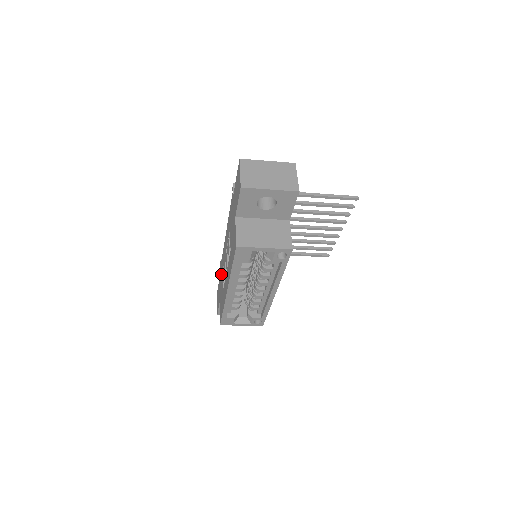
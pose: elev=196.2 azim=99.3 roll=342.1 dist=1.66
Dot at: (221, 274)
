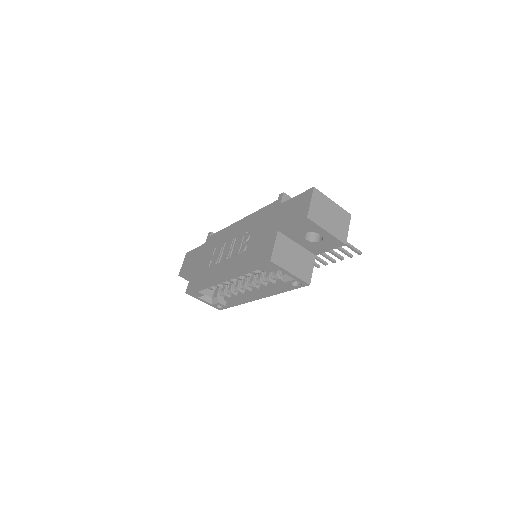
Dot at: (208, 247)
